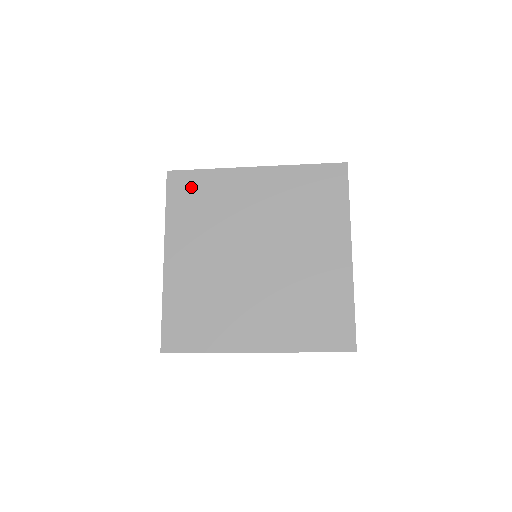
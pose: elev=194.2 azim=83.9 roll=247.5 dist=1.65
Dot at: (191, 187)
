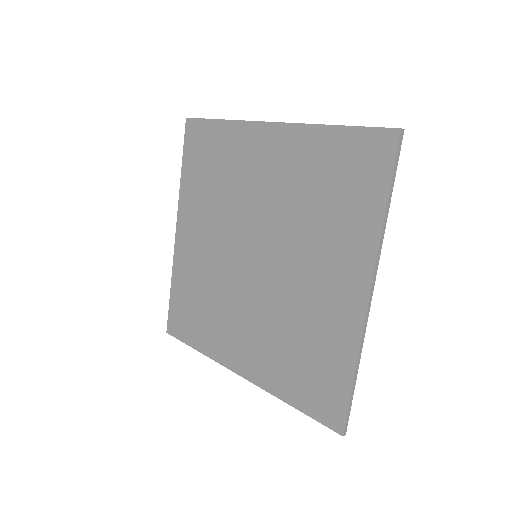
Dot at: (204, 144)
